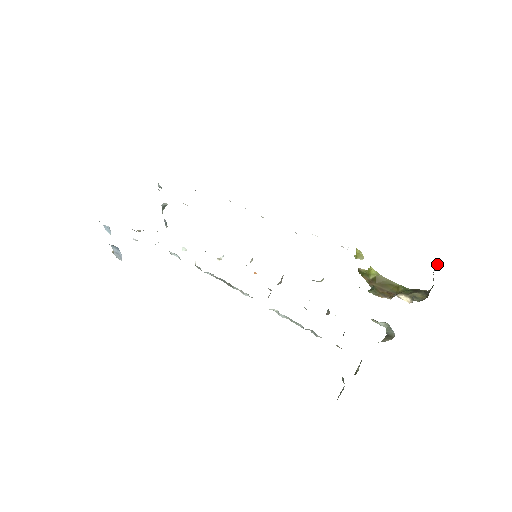
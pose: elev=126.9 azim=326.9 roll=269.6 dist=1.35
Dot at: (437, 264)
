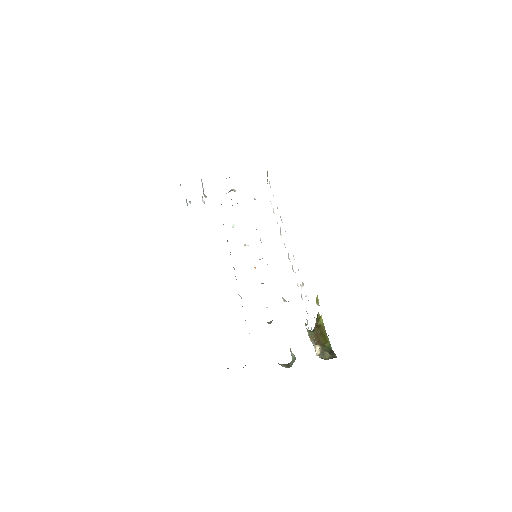
Dot at: occluded
